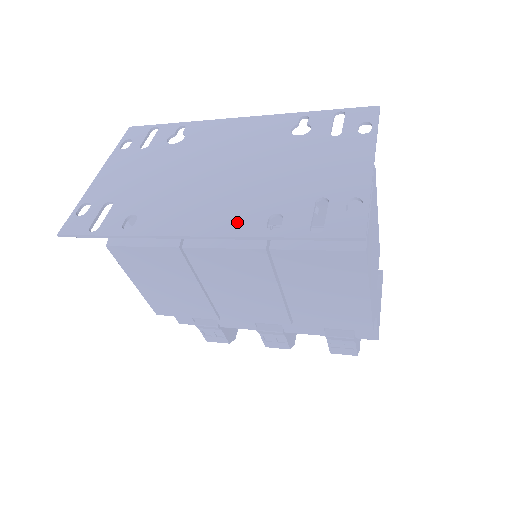
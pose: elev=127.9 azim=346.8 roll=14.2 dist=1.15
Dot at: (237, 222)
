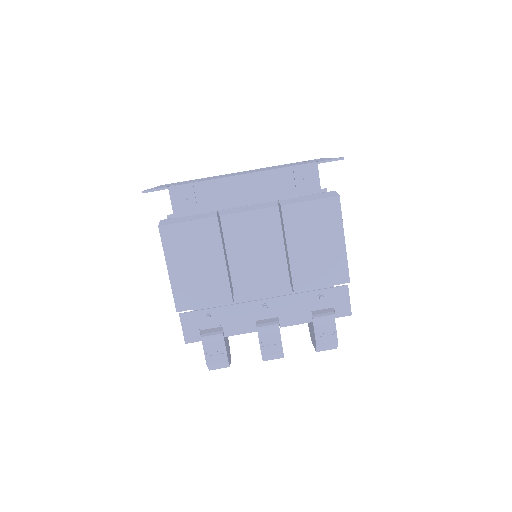
Dot at: (268, 169)
